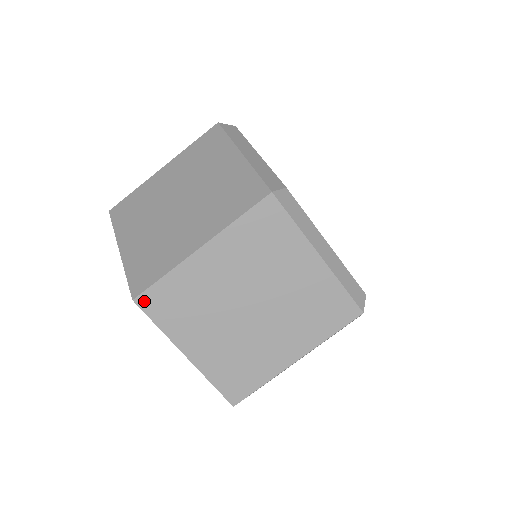
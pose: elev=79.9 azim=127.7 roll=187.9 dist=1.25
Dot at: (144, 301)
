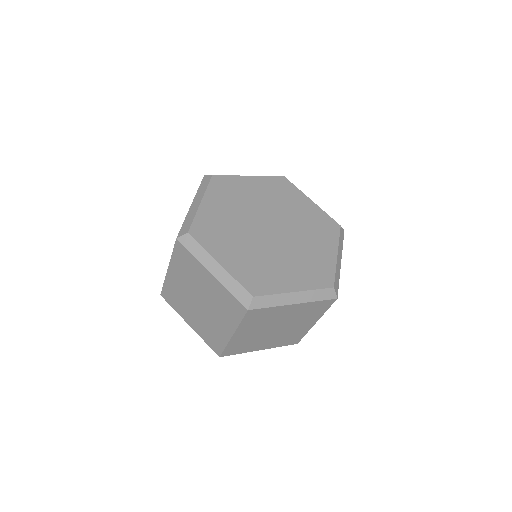
Dot at: (225, 355)
